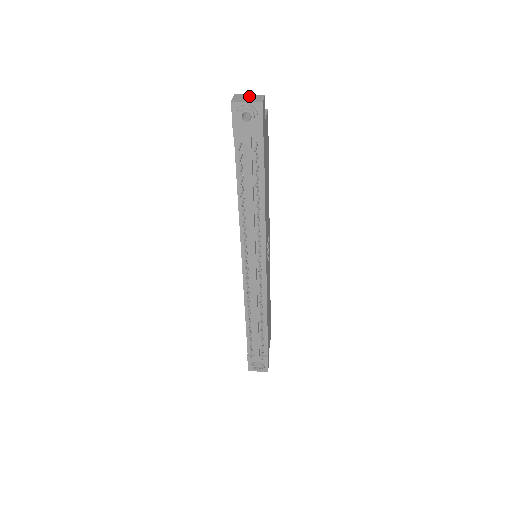
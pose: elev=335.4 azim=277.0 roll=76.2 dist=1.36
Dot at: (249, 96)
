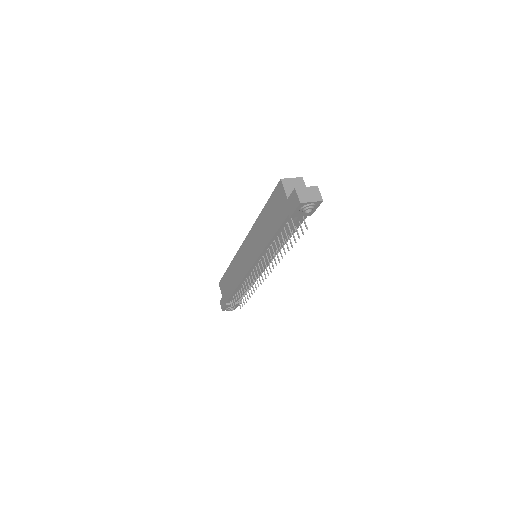
Dot at: (308, 191)
